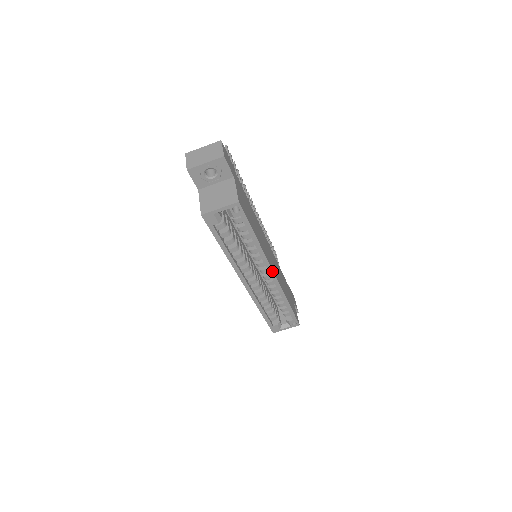
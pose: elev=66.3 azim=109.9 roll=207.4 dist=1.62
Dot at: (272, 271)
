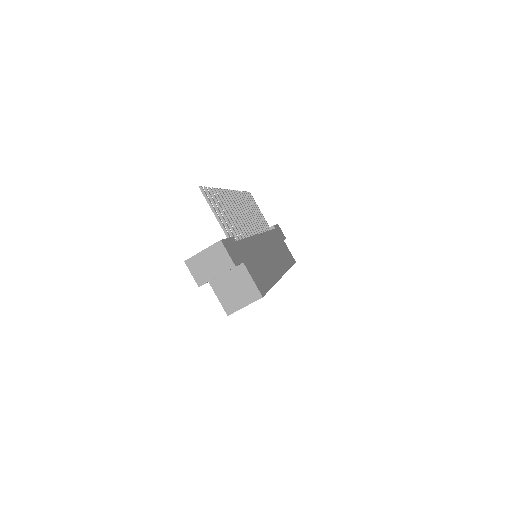
Dot at: (281, 277)
